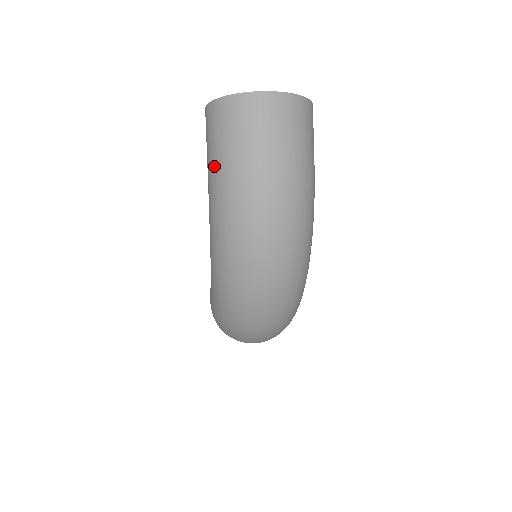
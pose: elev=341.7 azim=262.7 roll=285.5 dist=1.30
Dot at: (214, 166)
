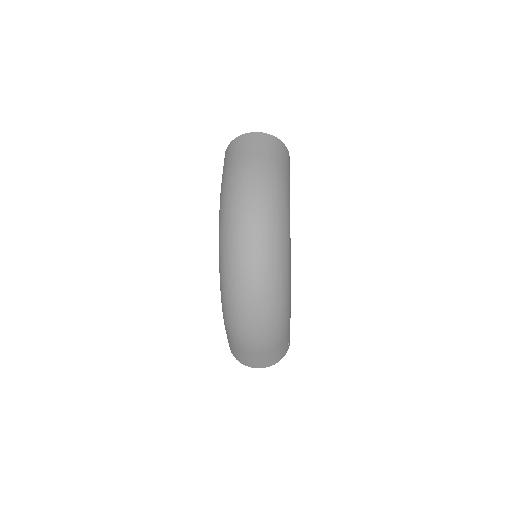
Dot at: (224, 173)
